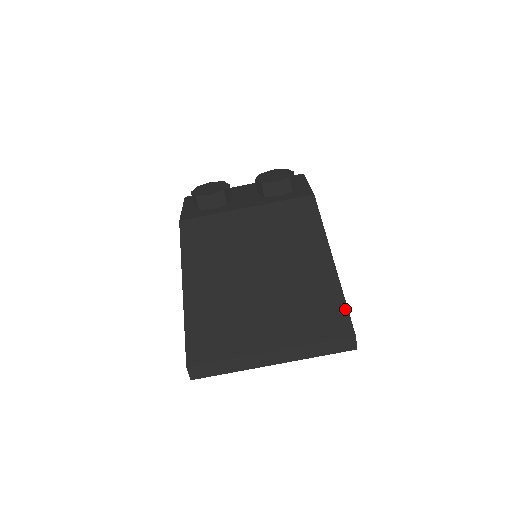
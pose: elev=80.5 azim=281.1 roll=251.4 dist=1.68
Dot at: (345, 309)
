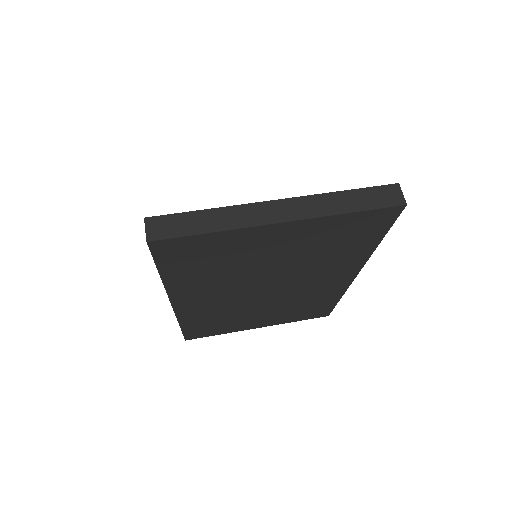
Dot at: occluded
